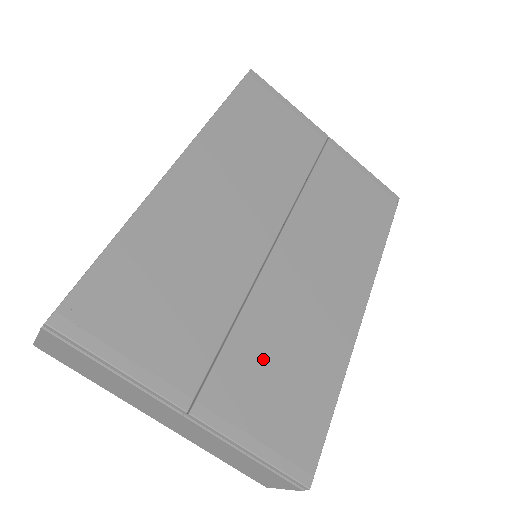
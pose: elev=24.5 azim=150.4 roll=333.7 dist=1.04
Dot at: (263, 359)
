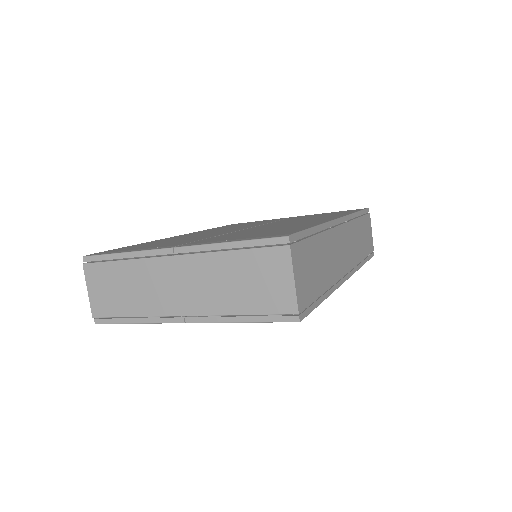
Dot at: occluded
